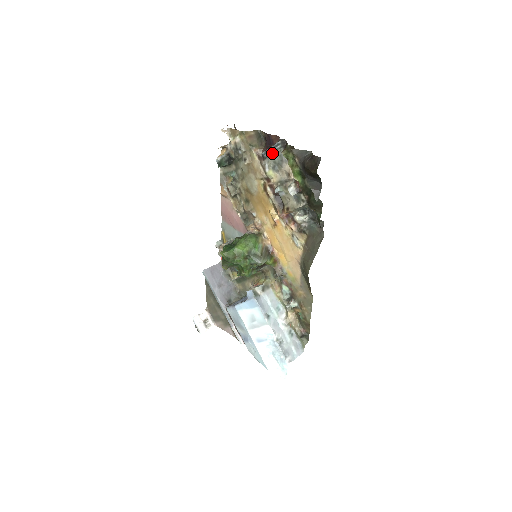
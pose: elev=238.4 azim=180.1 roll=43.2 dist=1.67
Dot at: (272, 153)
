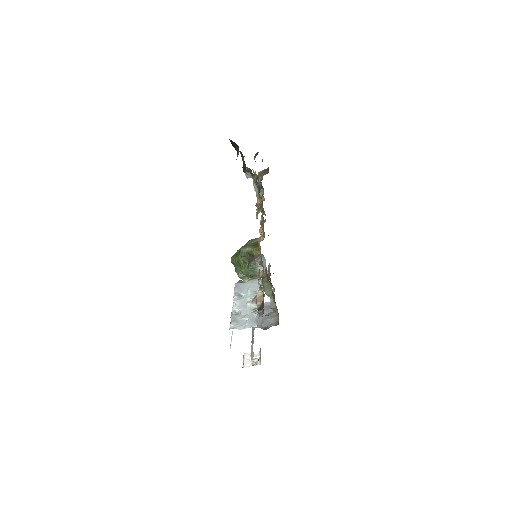
Dot at: occluded
